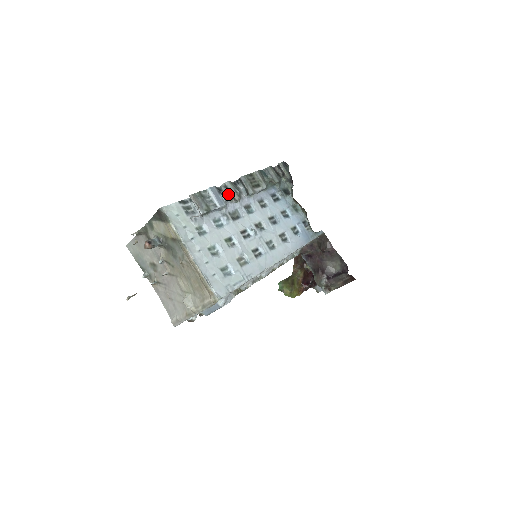
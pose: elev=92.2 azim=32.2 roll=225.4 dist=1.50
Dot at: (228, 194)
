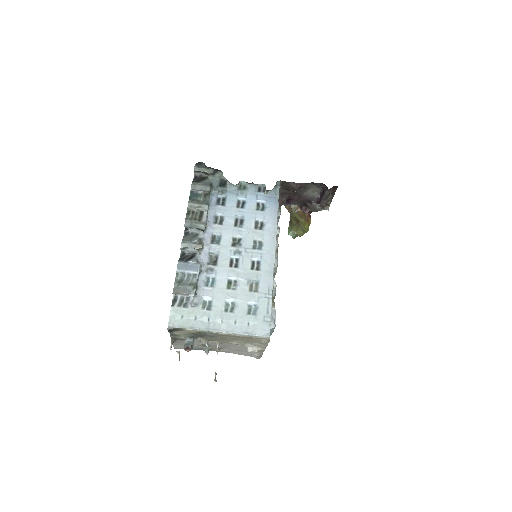
Dot at: (191, 250)
